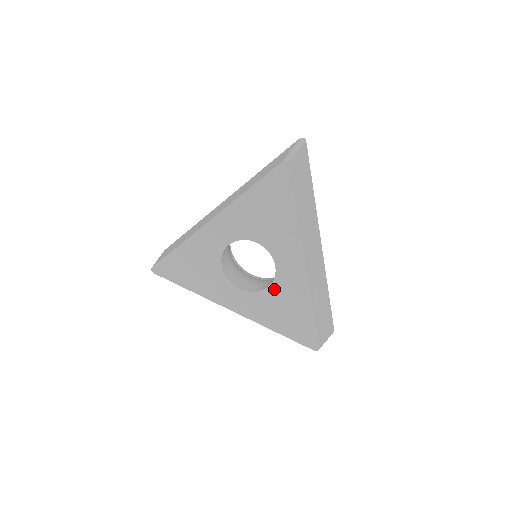
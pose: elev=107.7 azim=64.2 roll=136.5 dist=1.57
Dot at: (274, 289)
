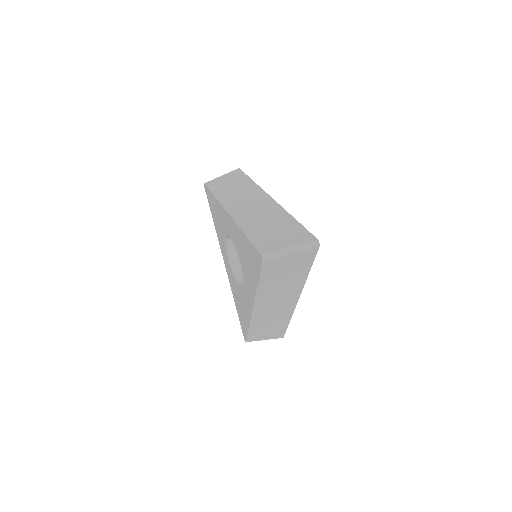
Dot at: (240, 290)
